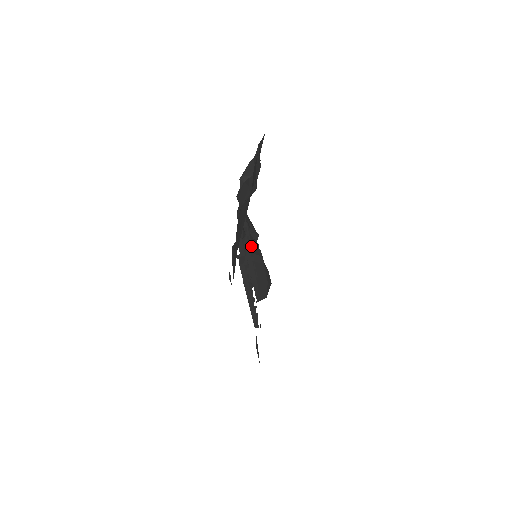
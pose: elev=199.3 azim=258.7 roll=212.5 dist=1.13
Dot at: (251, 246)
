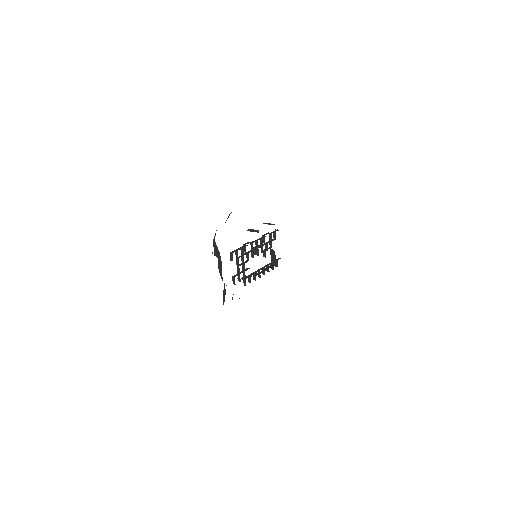
Dot at: occluded
